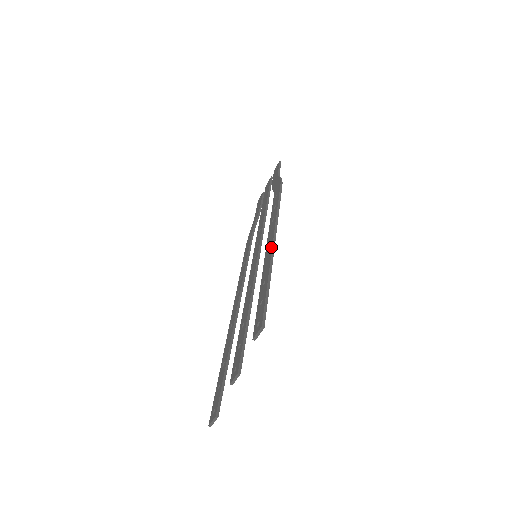
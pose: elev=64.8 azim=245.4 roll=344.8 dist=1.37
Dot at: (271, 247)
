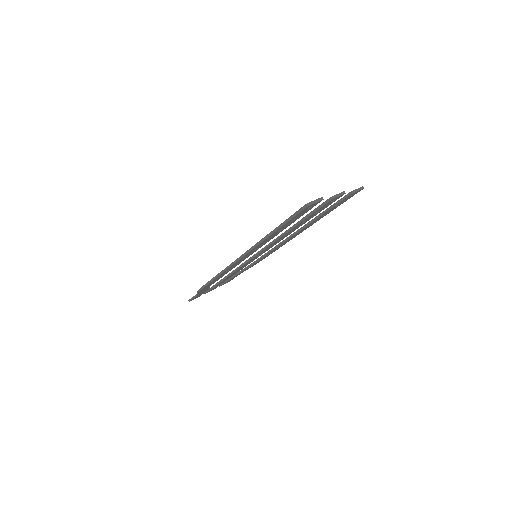
Dot at: occluded
